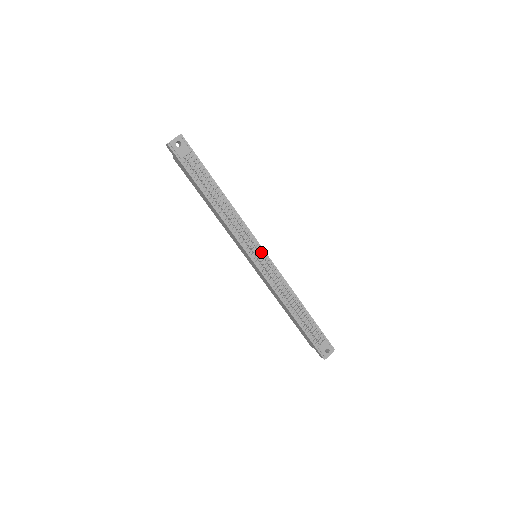
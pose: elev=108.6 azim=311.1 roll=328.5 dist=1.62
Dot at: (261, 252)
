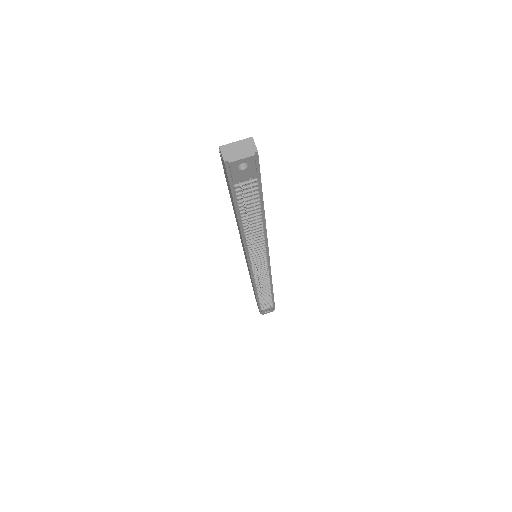
Dot at: (265, 263)
